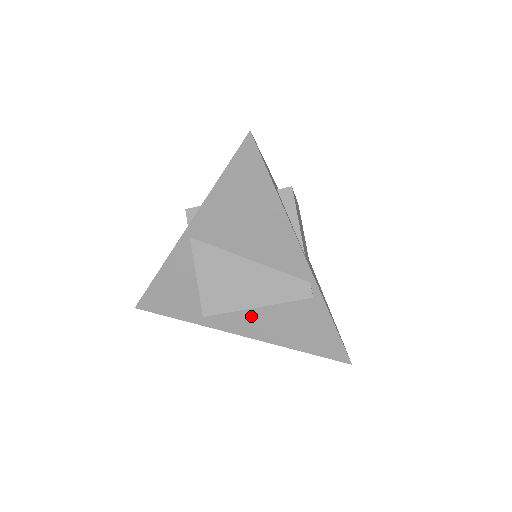
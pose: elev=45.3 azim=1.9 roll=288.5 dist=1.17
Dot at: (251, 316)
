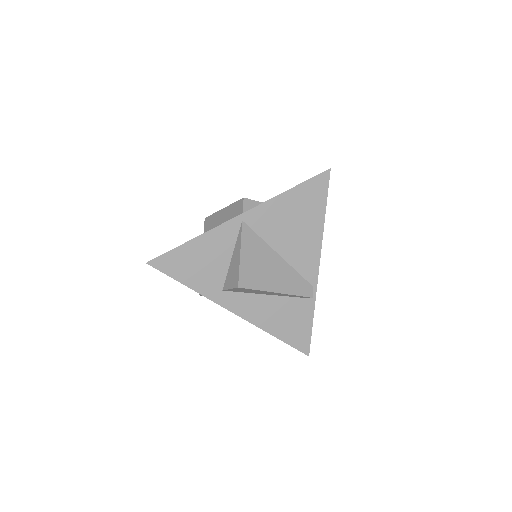
Dot at: (255, 300)
